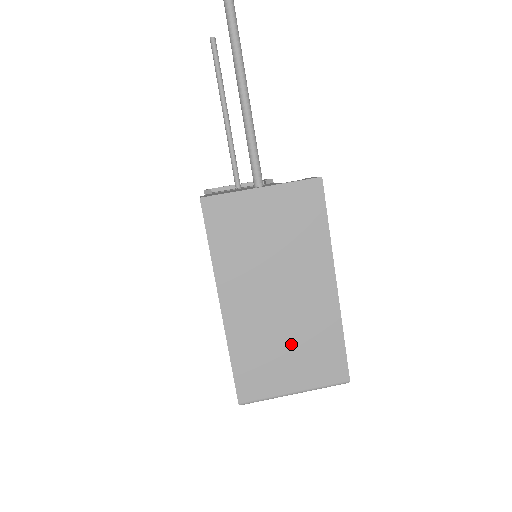
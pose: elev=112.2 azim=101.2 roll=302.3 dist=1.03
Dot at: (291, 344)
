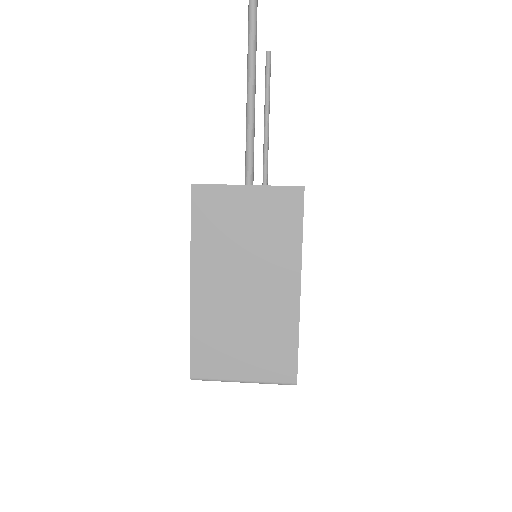
Dot at: (248, 335)
